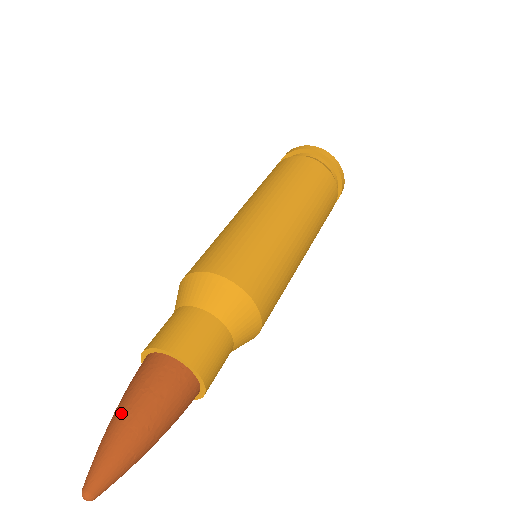
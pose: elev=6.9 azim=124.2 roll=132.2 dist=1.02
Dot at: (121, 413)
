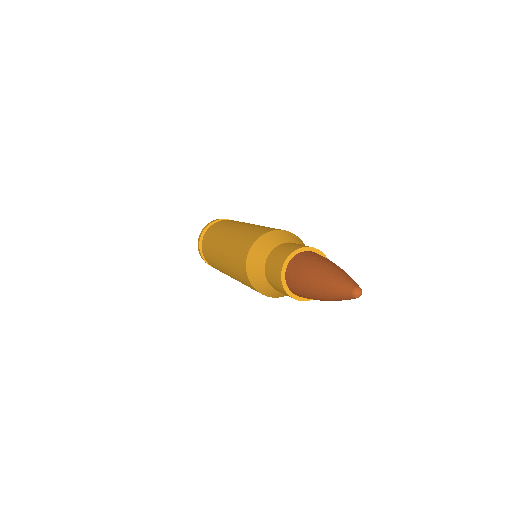
Dot at: (329, 264)
